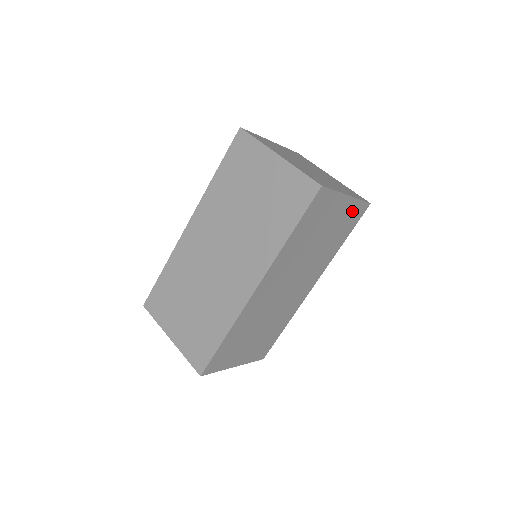
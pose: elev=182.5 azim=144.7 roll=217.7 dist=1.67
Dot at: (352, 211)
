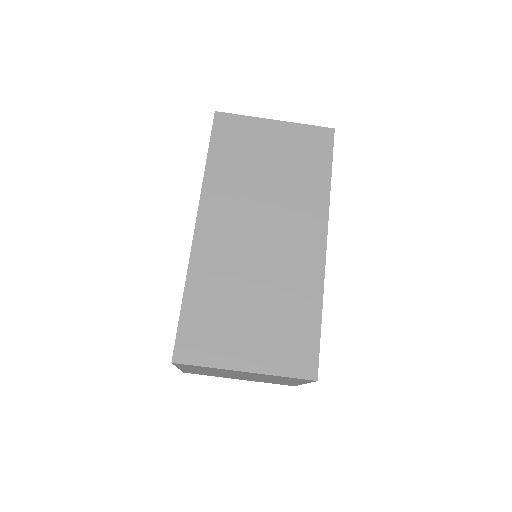
Dot at: occluded
